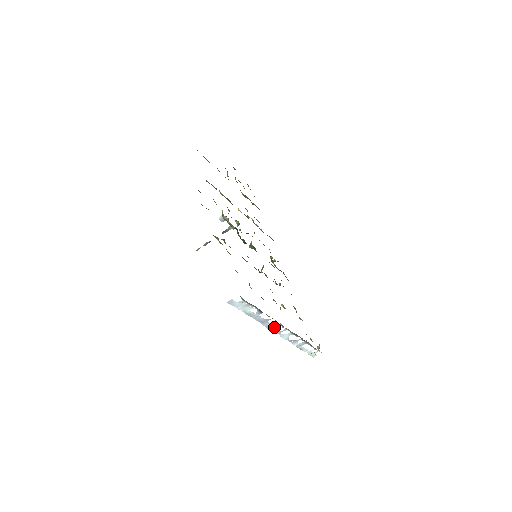
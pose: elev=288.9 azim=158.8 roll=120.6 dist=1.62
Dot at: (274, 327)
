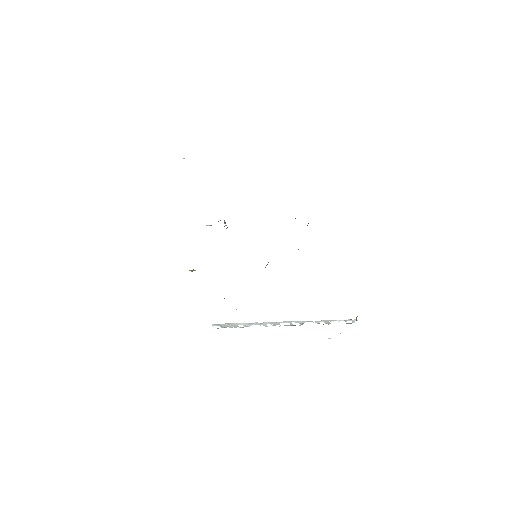
Dot at: (279, 323)
